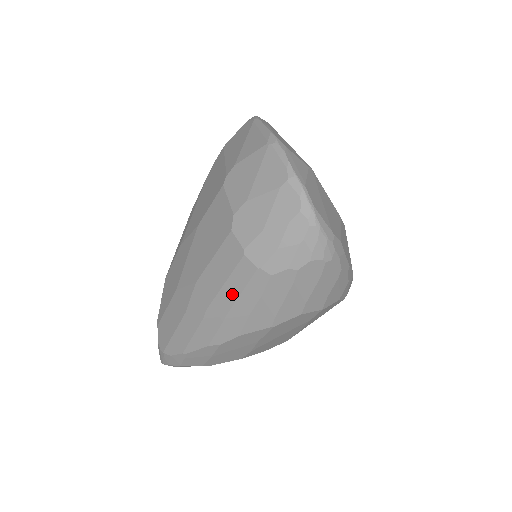
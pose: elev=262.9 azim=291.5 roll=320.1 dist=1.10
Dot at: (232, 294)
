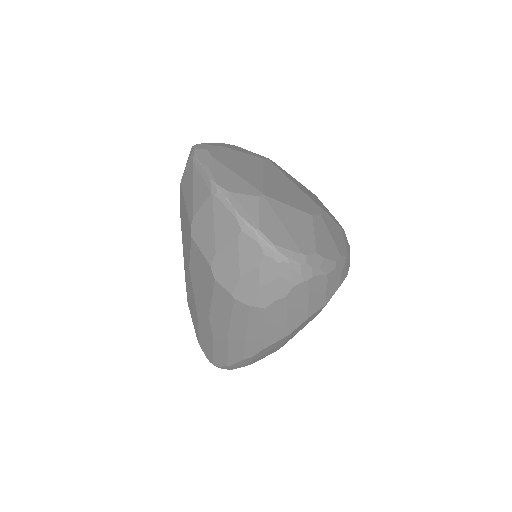
Dot at: (241, 326)
